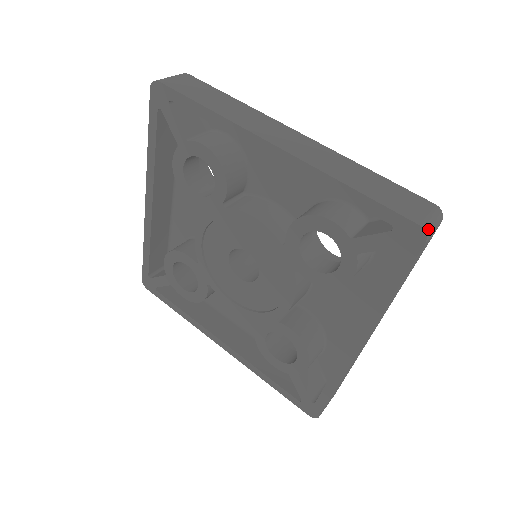
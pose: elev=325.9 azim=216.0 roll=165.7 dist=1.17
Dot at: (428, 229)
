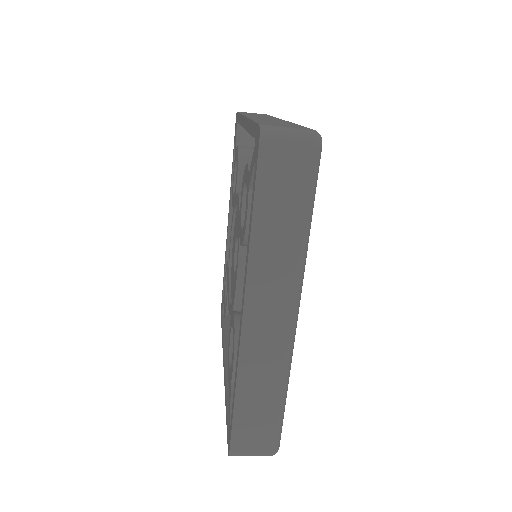
Dot at: occluded
